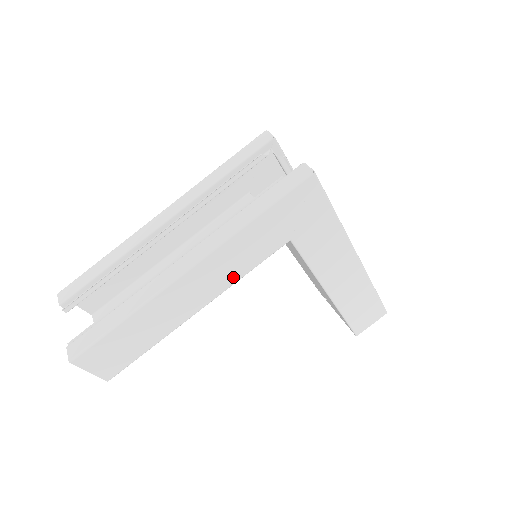
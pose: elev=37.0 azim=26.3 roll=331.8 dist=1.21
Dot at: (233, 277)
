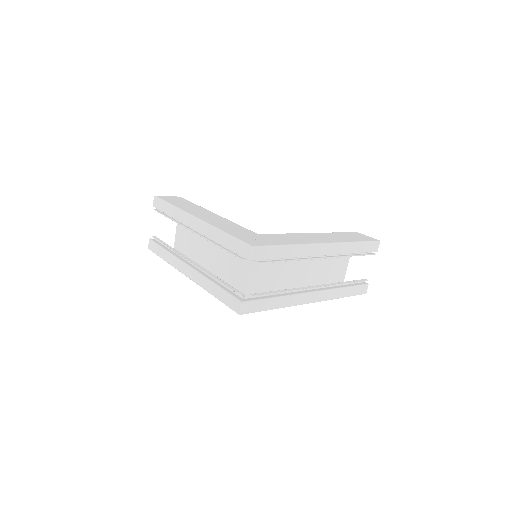
Dot at: occluded
